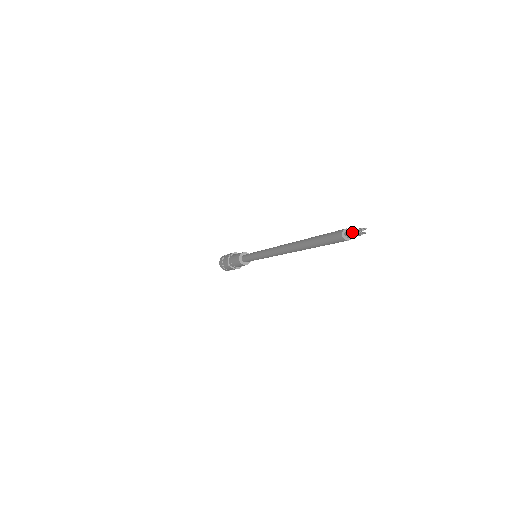
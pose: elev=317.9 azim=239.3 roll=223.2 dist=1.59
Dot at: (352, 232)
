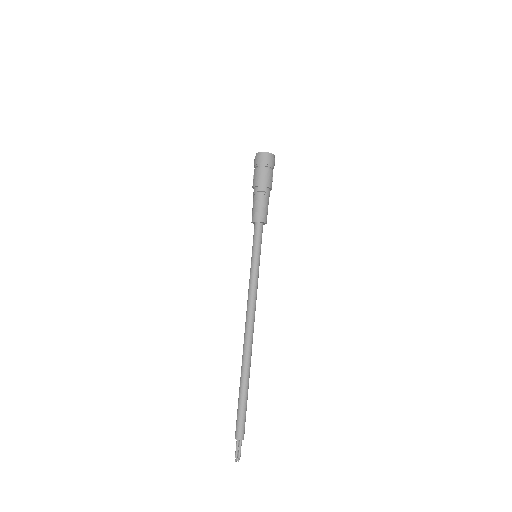
Dot at: occluded
